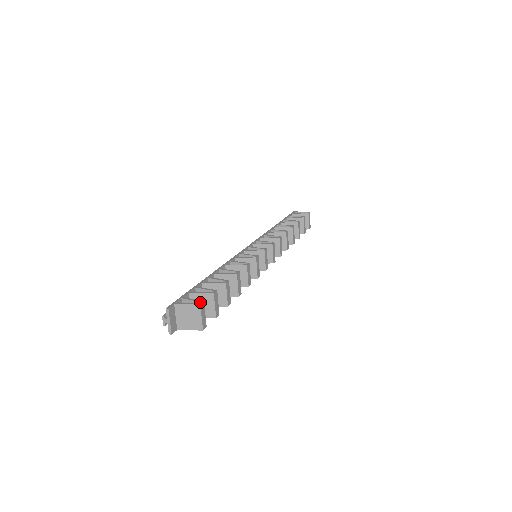
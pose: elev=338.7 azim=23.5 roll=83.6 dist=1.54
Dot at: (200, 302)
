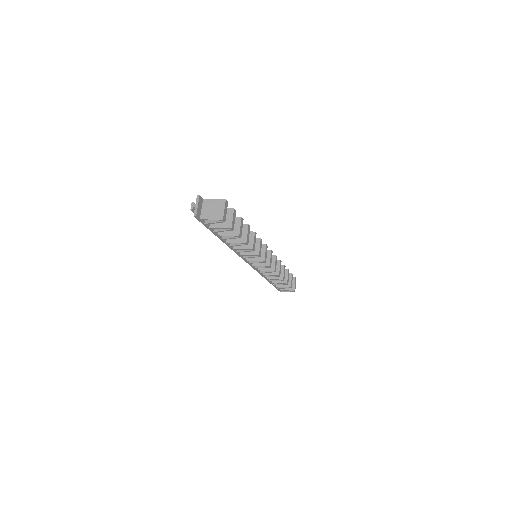
Dot at: (225, 200)
